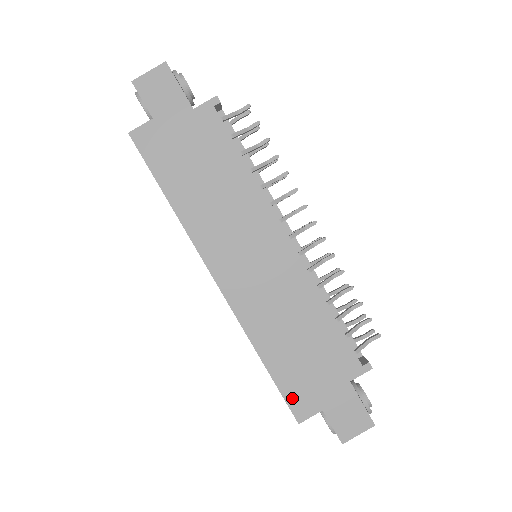
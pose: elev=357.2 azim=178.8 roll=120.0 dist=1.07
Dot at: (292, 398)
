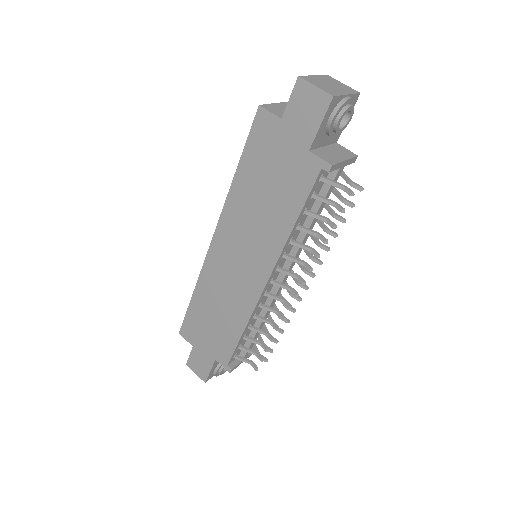
Dot at: (187, 324)
